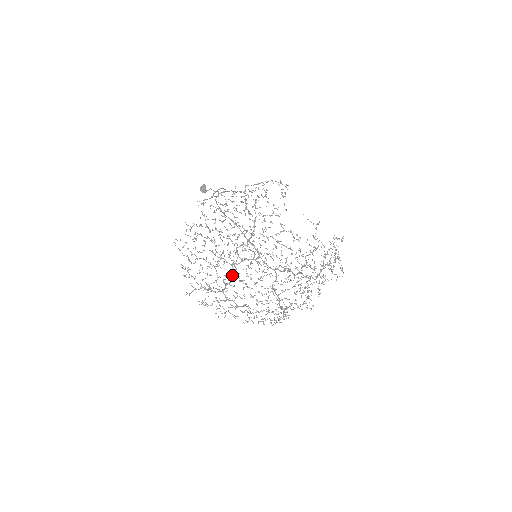
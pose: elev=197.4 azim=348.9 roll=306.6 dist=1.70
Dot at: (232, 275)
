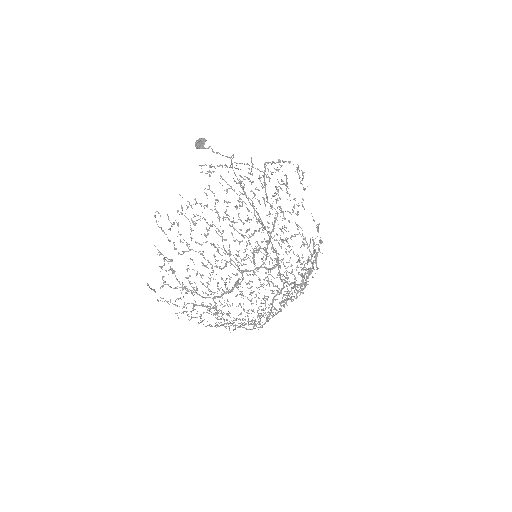
Dot at: (230, 279)
